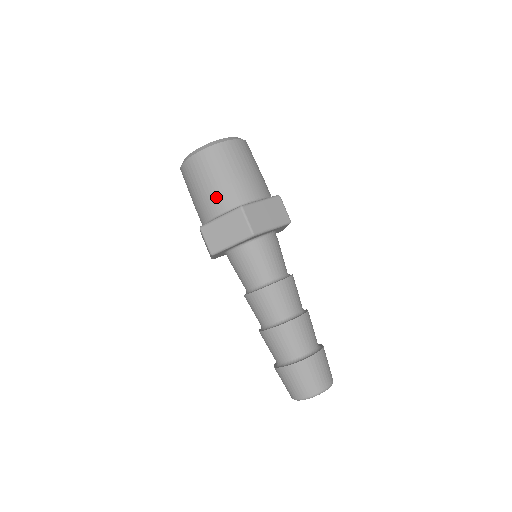
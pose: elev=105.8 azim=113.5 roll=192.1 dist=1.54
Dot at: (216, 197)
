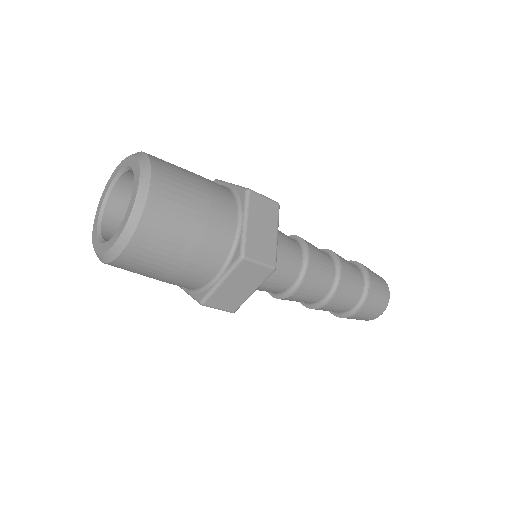
Dot at: (197, 267)
